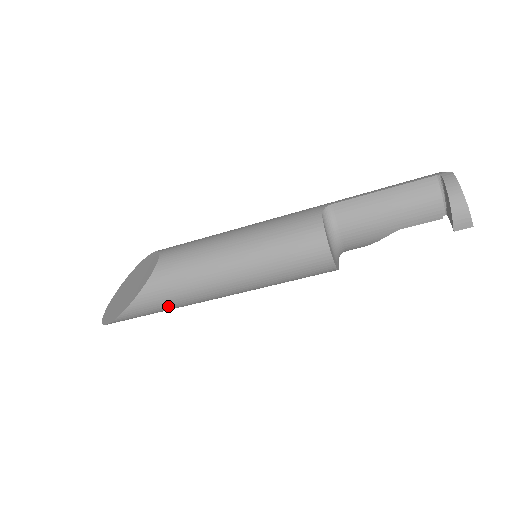
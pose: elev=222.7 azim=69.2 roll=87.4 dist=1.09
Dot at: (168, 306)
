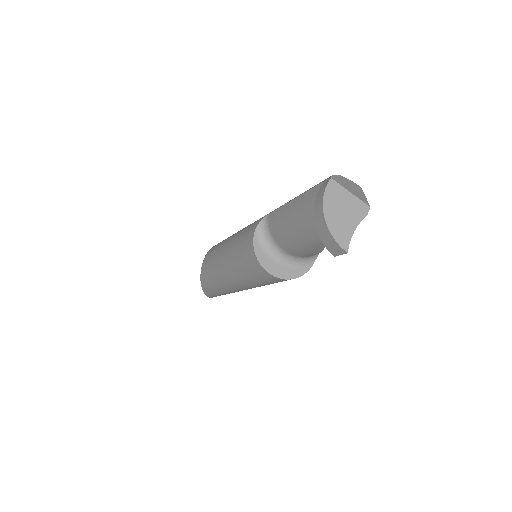
Dot at: (221, 293)
